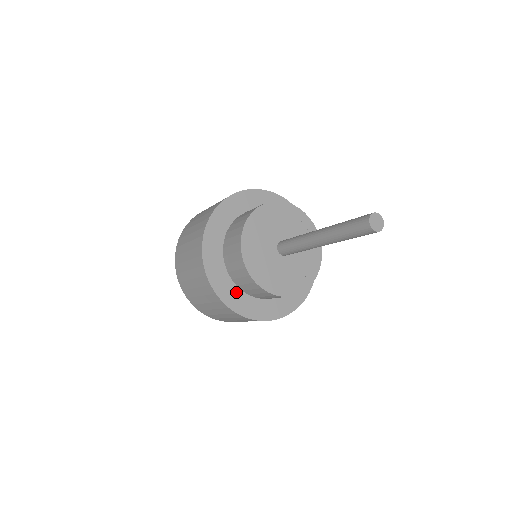
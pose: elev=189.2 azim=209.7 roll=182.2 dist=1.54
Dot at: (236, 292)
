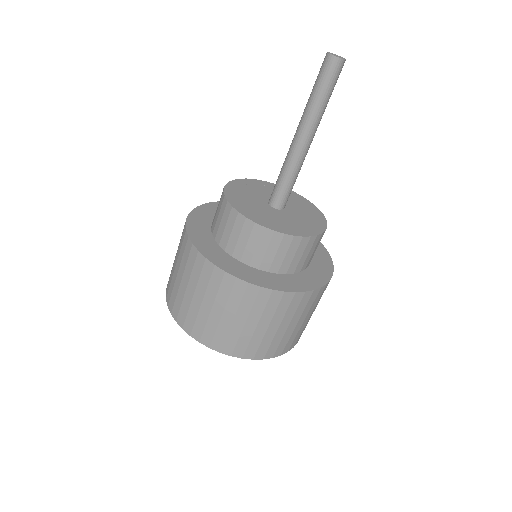
Dot at: (283, 278)
